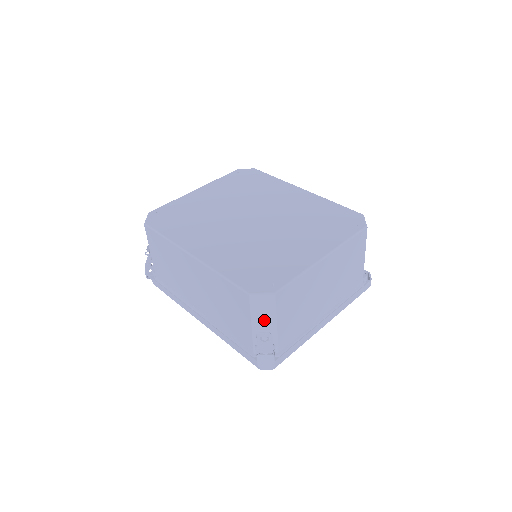
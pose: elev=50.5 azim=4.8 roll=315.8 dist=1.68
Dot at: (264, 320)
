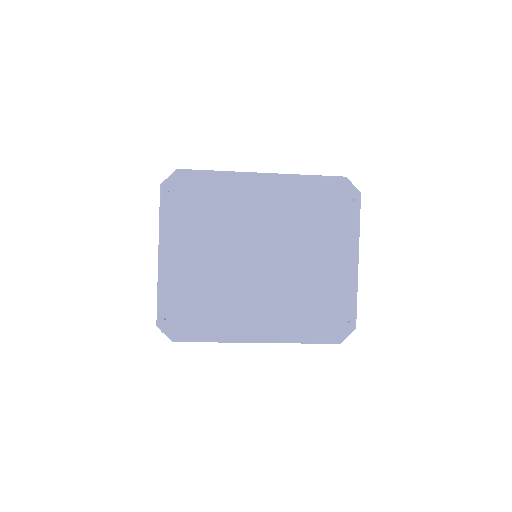
Dot at: occluded
